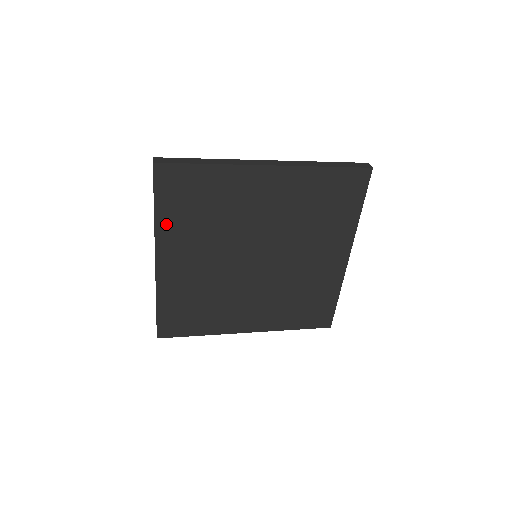
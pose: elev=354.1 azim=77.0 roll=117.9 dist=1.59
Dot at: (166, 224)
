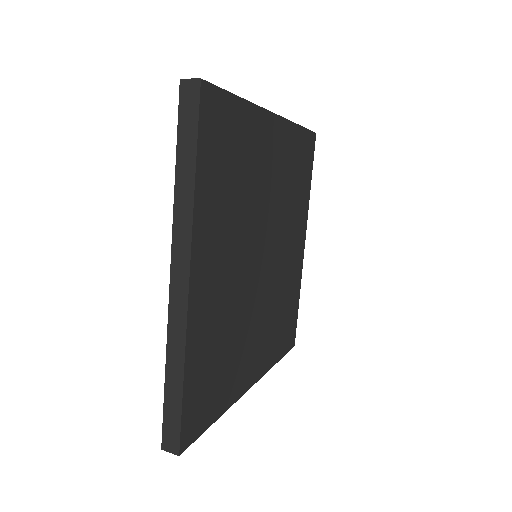
Dot at: (204, 201)
